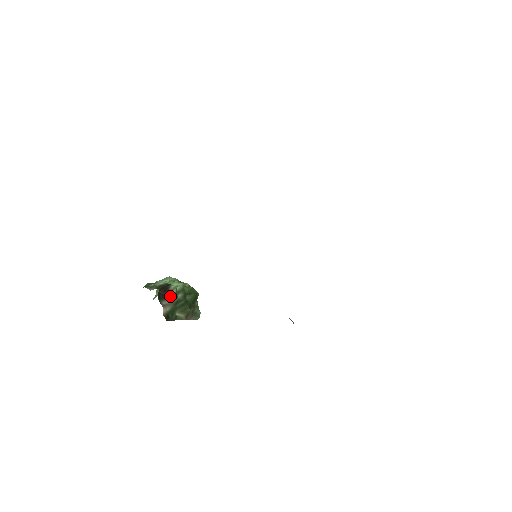
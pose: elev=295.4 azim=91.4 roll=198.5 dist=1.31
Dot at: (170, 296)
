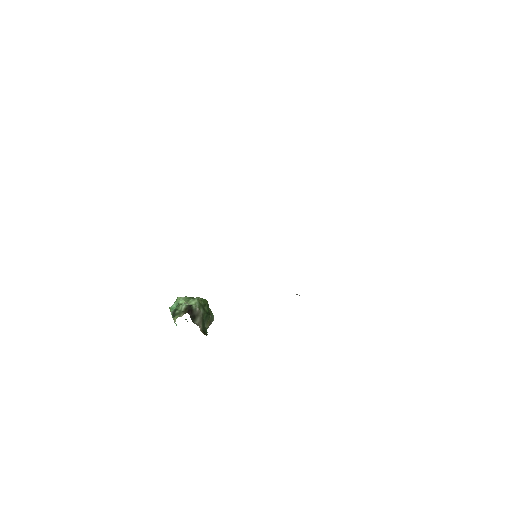
Dot at: (197, 314)
